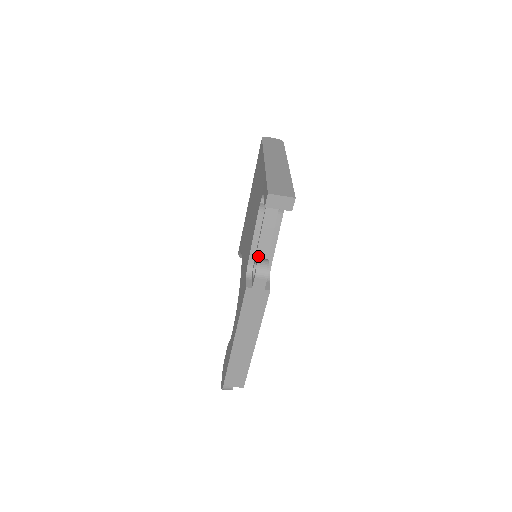
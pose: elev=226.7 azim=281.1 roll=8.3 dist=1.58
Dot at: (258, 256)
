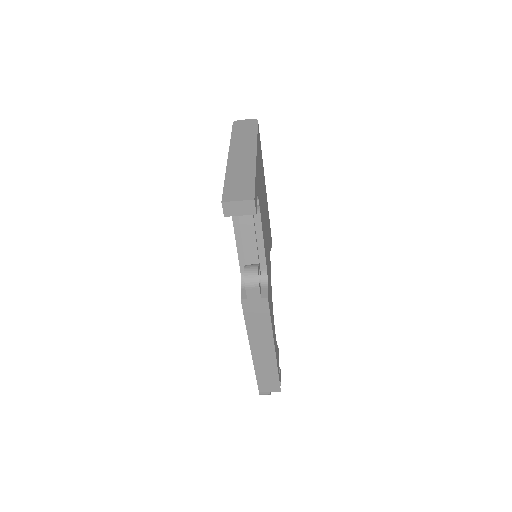
Dot at: (247, 262)
